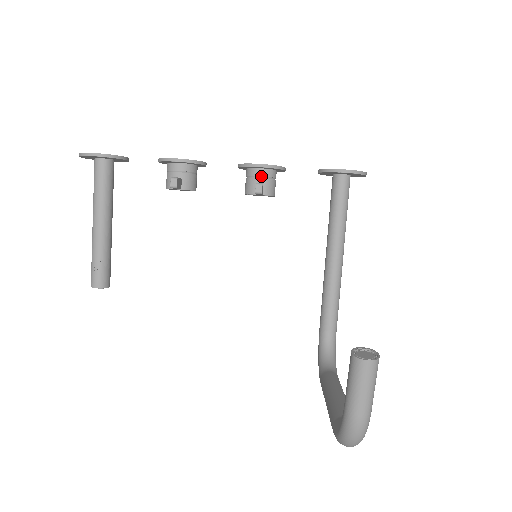
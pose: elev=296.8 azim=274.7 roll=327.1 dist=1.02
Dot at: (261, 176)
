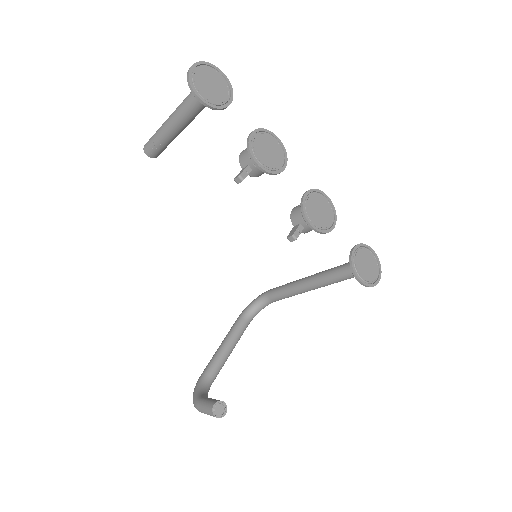
Dot at: occluded
